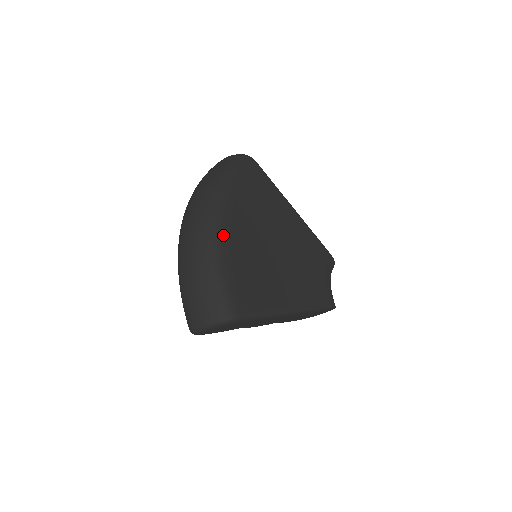
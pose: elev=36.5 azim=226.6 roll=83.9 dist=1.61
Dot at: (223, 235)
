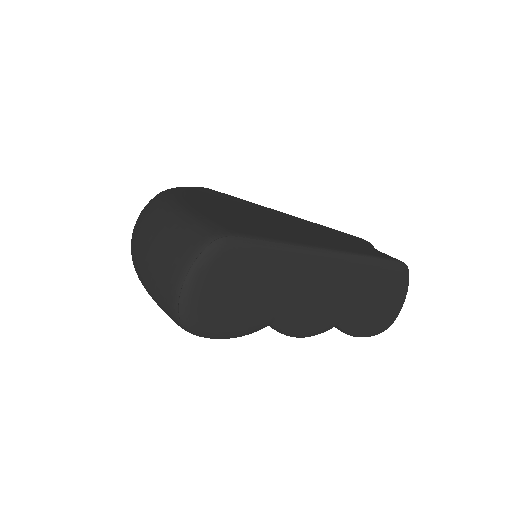
Dot at: (176, 198)
